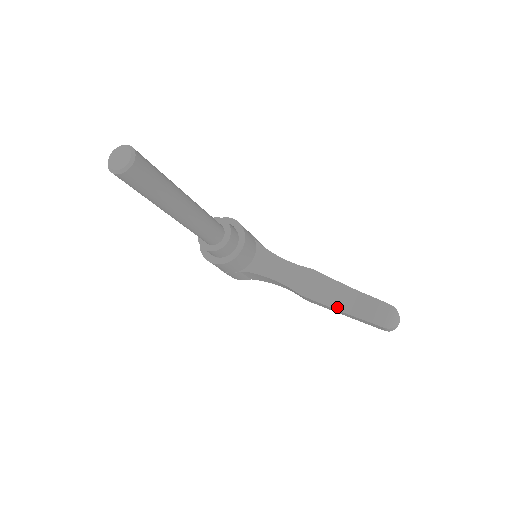
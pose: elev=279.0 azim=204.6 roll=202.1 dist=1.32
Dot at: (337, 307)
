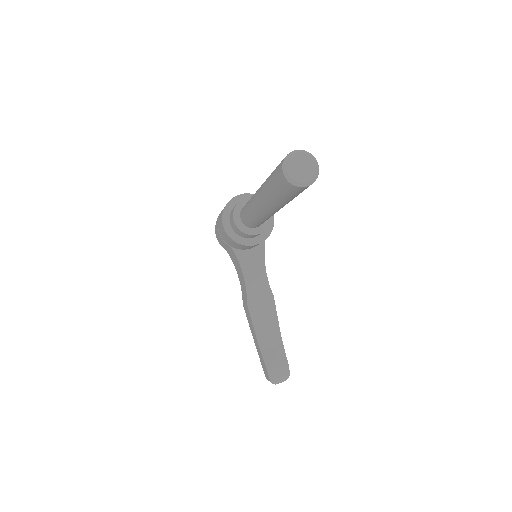
Dot at: (259, 337)
